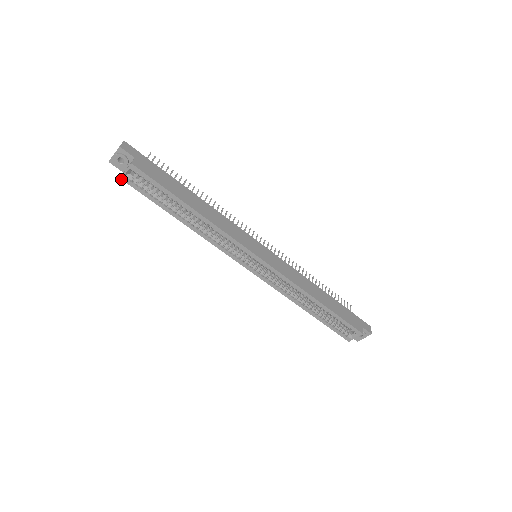
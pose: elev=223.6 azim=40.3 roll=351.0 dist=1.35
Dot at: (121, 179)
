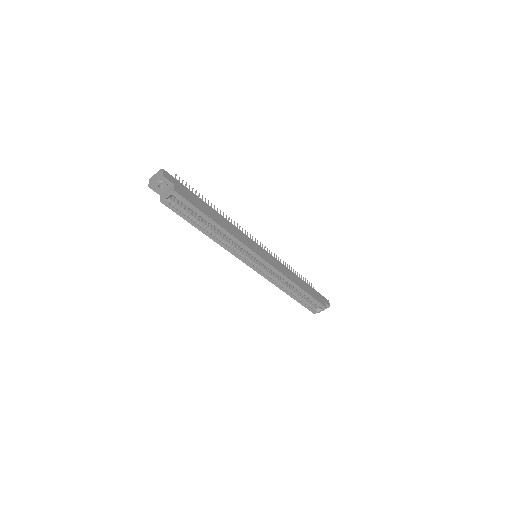
Dot at: (161, 202)
